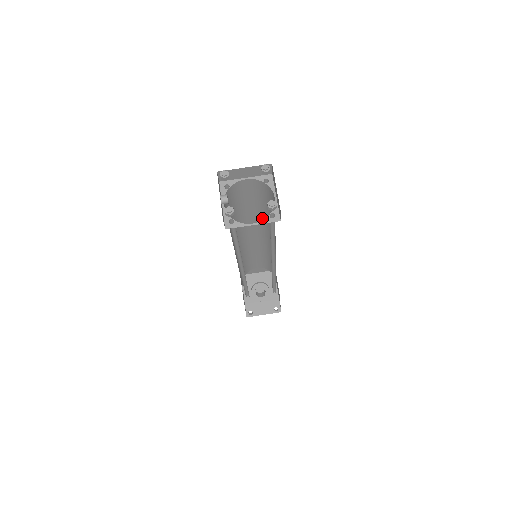
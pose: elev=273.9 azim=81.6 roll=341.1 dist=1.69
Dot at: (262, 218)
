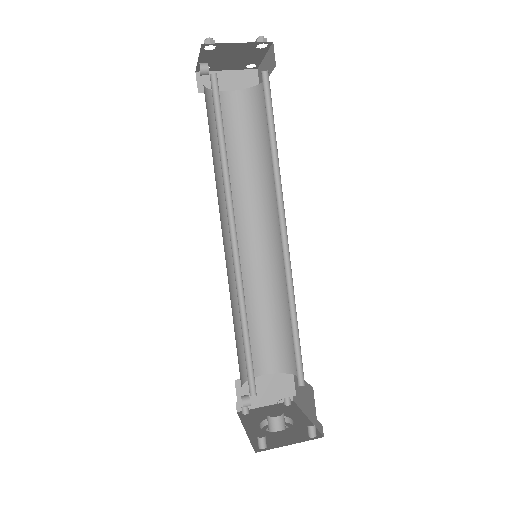
Dot at: (257, 185)
